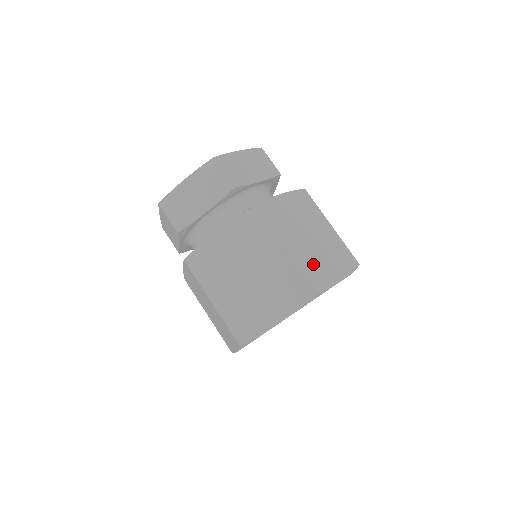
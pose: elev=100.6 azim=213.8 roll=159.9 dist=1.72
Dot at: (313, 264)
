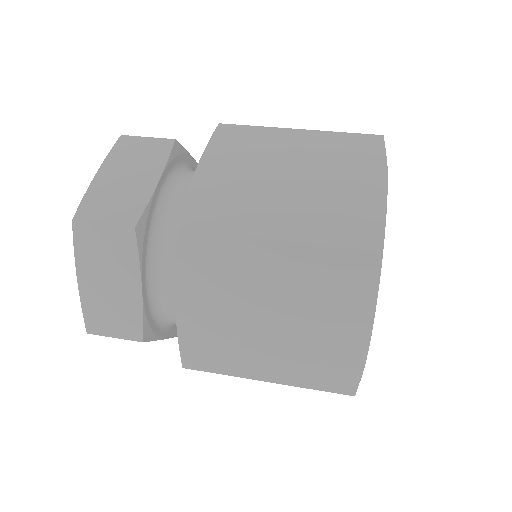
Dot at: occluded
